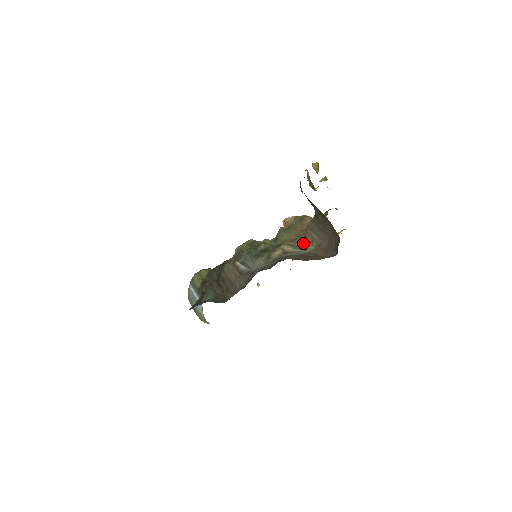
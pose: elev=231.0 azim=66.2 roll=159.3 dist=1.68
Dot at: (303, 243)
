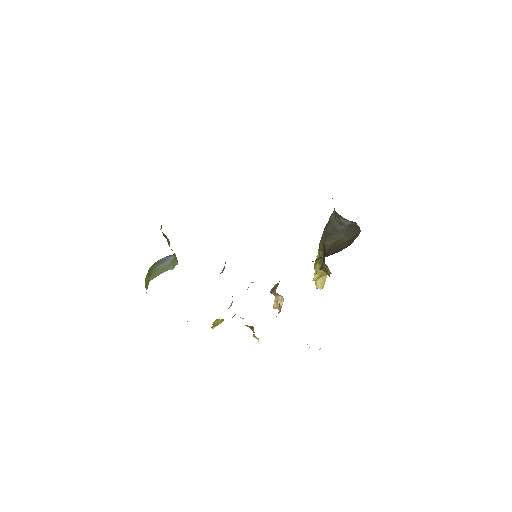
Dot at: occluded
